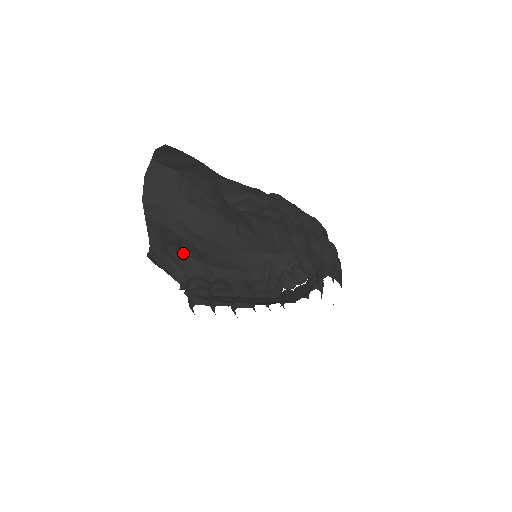
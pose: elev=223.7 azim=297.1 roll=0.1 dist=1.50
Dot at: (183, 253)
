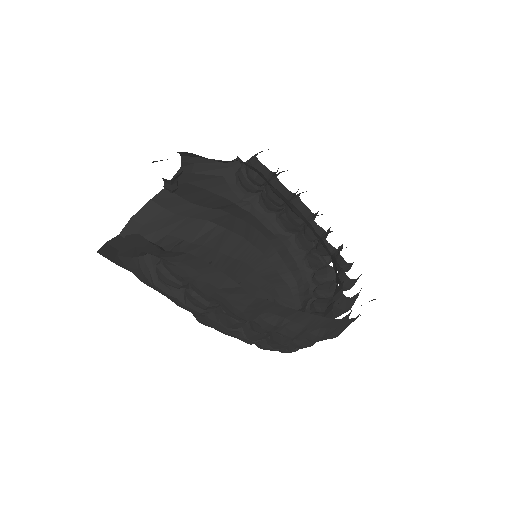
Dot at: occluded
